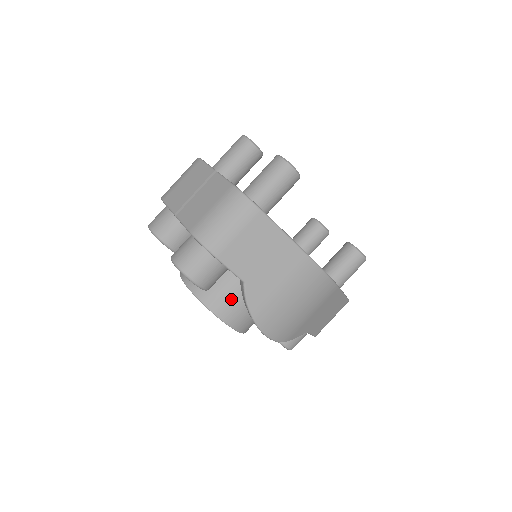
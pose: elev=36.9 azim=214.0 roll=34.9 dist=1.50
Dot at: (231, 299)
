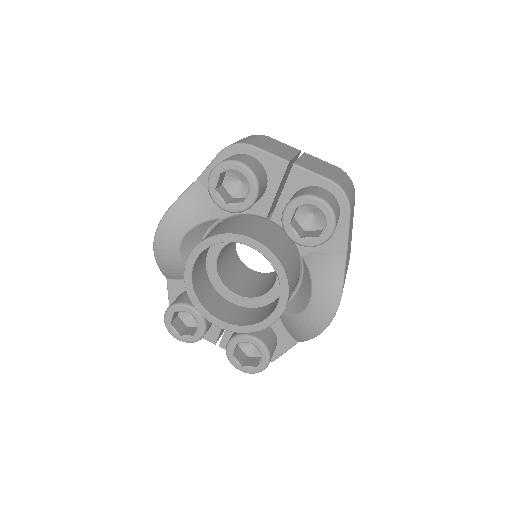
Dot at: (293, 274)
